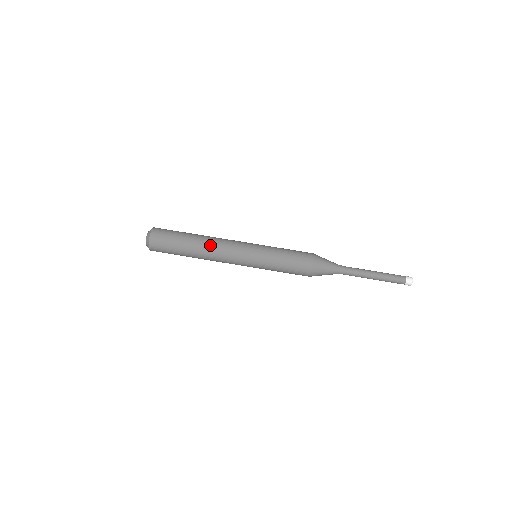
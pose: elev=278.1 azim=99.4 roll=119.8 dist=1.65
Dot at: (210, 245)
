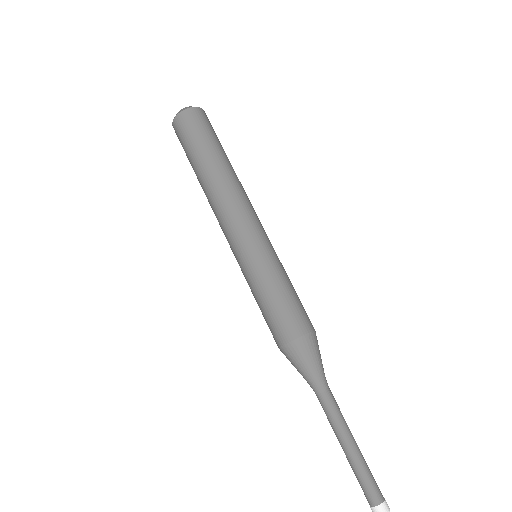
Dot at: (220, 187)
